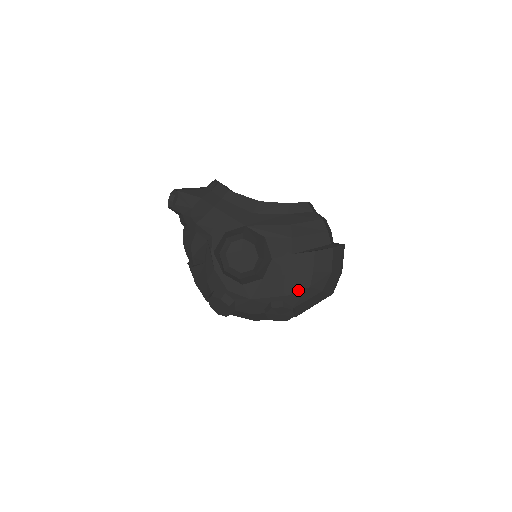
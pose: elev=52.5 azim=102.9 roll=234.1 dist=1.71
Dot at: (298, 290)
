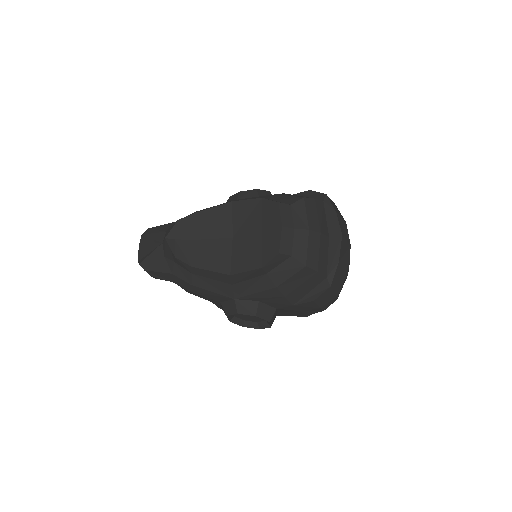
Dot at: (314, 313)
